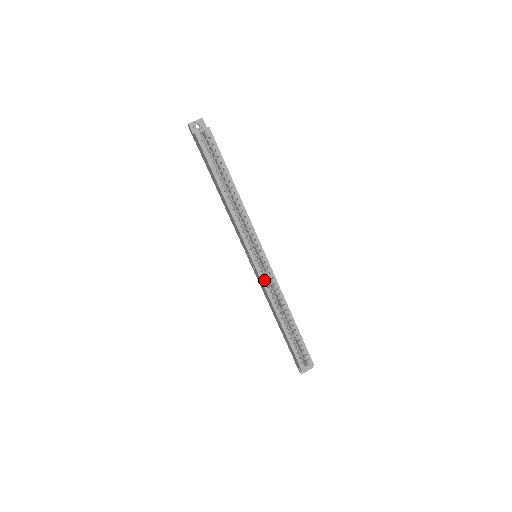
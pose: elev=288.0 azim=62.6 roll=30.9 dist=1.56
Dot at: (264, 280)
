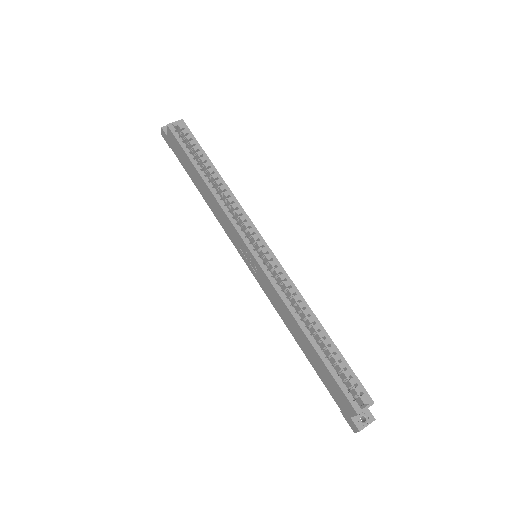
Dot at: (270, 275)
